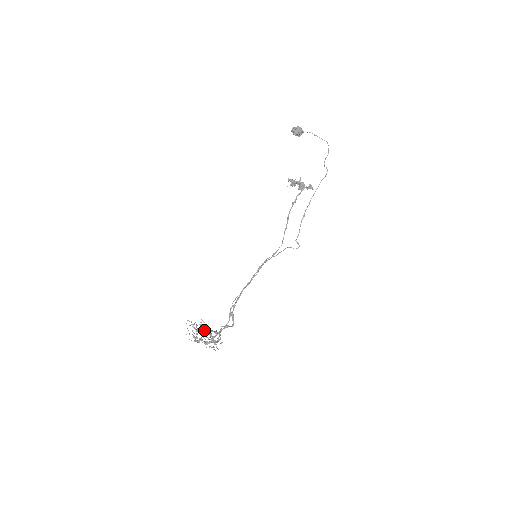
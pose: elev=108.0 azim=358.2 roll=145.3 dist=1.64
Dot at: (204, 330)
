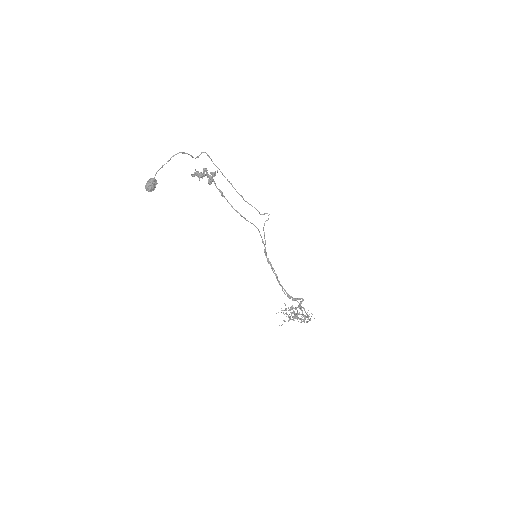
Dot at: occluded
